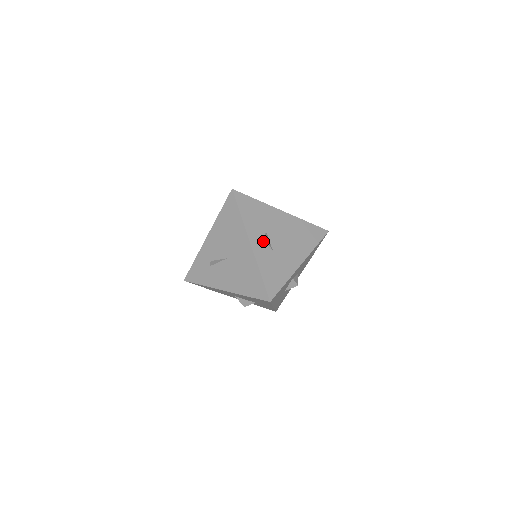
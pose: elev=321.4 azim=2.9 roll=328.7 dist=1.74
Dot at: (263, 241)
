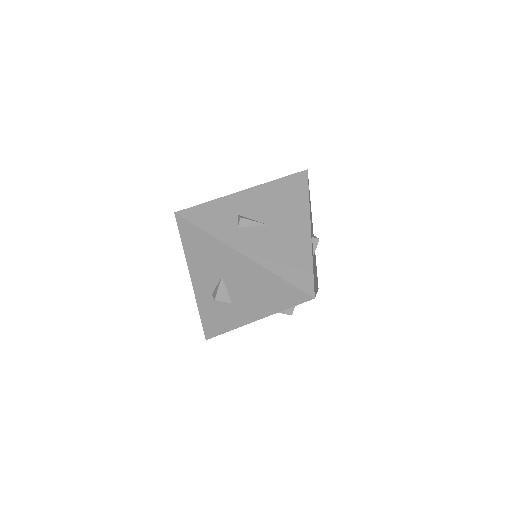
Dot at: (316, 237)
